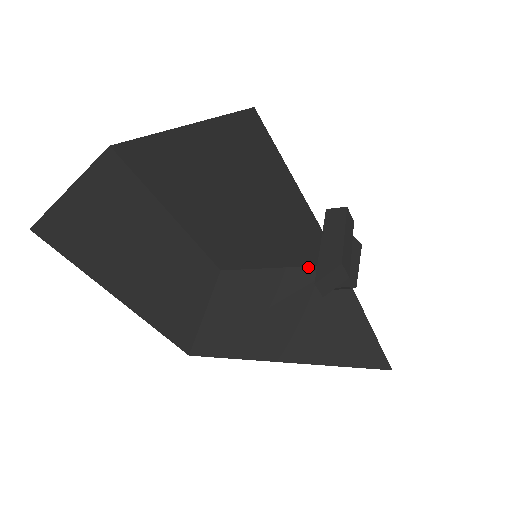
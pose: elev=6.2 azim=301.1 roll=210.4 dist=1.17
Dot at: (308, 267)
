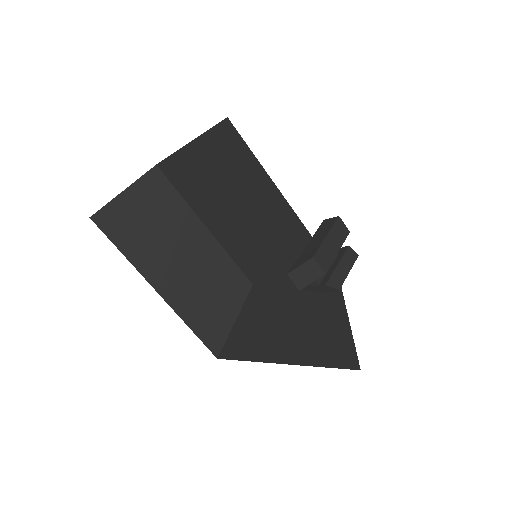
Dot at: occluded
